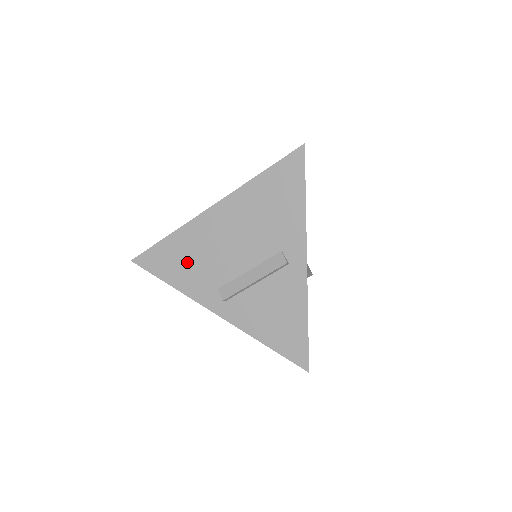
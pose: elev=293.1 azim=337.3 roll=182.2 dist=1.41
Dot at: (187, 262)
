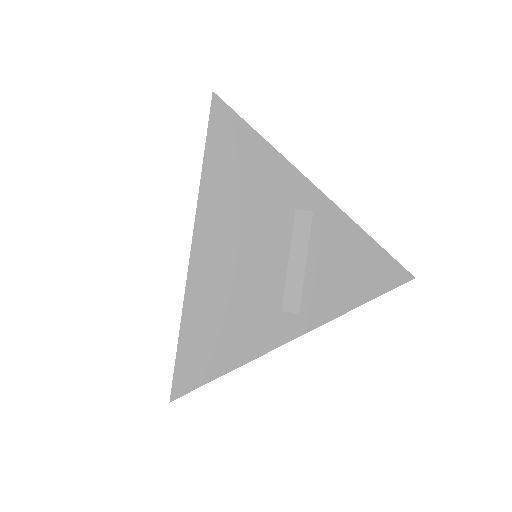
Dot at: (227, 326)
